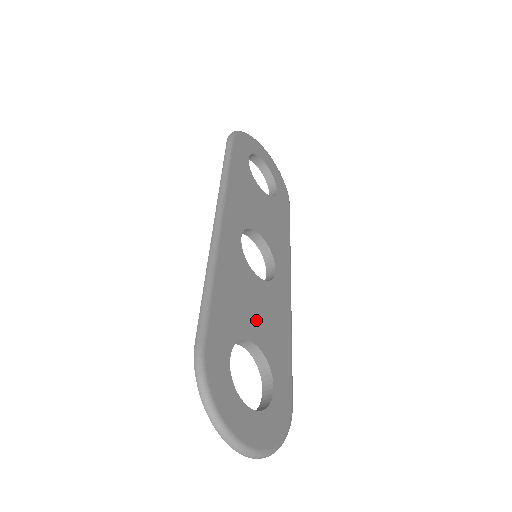
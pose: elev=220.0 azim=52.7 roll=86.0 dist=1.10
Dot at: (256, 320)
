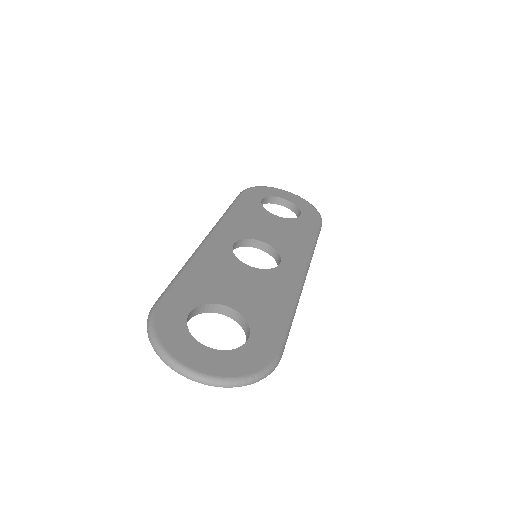
Dot at: (237, 293)
